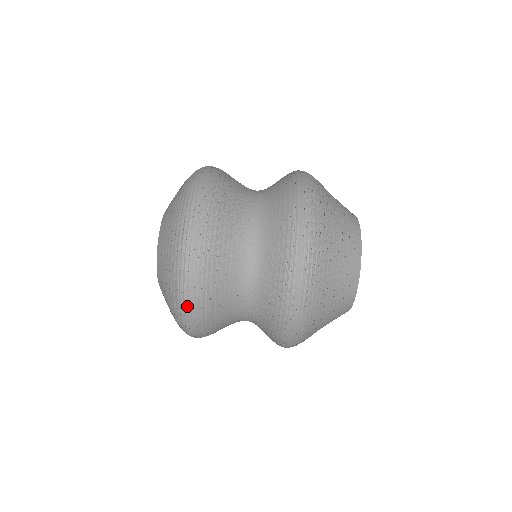
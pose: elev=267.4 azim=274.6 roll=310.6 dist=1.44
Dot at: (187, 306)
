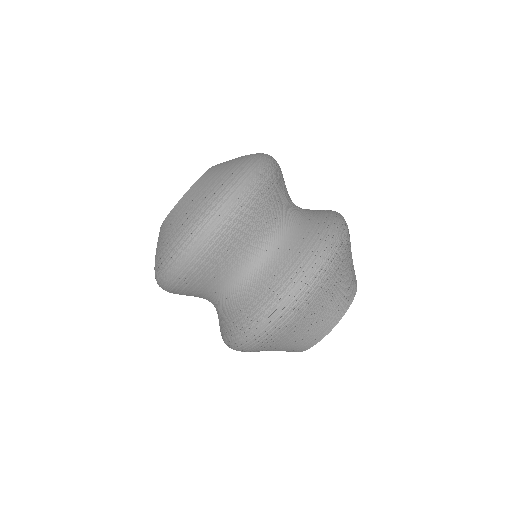
Dot at: occluded
